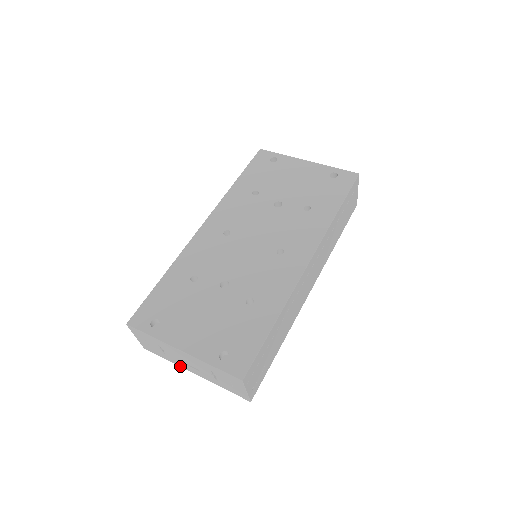
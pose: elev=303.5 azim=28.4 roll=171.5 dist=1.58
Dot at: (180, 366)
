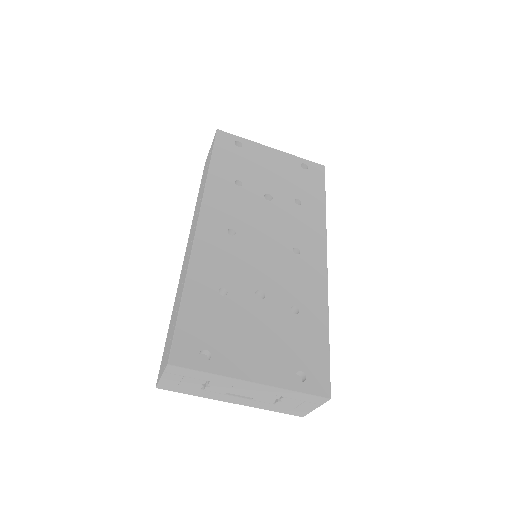
Dot at: (213, 399)
